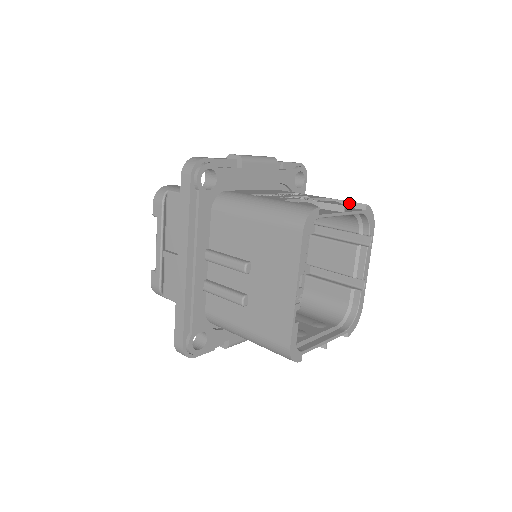
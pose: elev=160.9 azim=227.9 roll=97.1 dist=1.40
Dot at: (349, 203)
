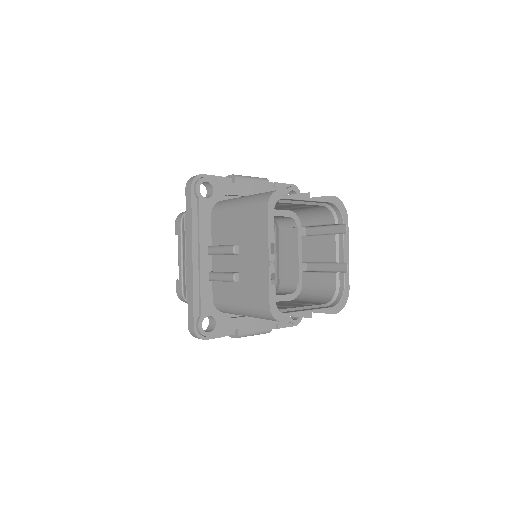
Dot at: (321, 198)
